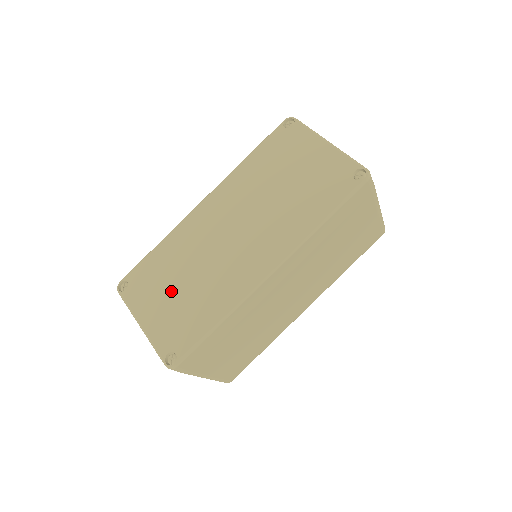
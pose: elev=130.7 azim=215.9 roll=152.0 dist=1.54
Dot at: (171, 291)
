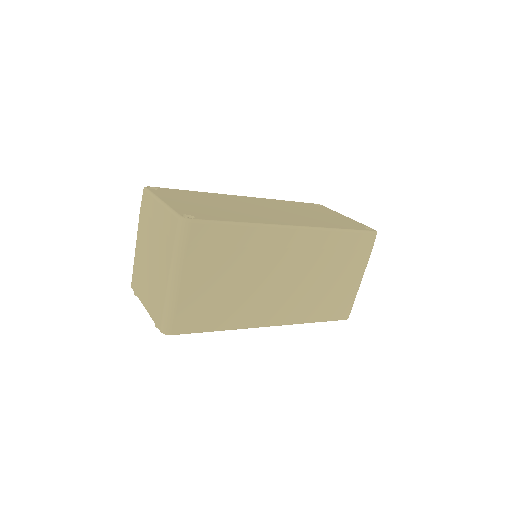
Dot at: (201, 203)
